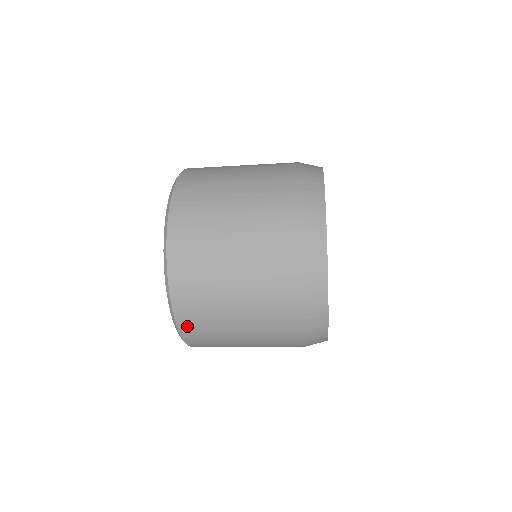
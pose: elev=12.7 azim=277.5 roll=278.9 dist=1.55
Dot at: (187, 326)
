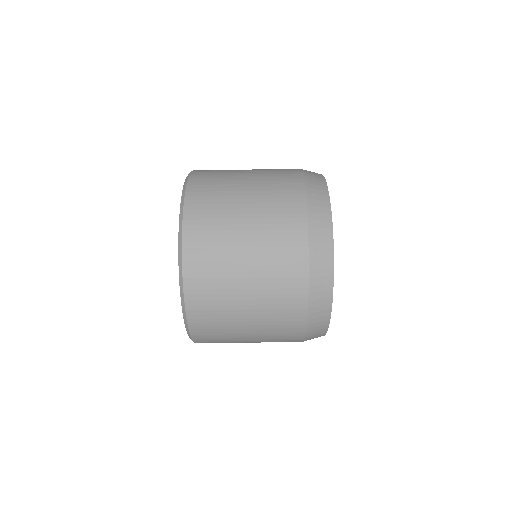
Dot at: (193, 269)
